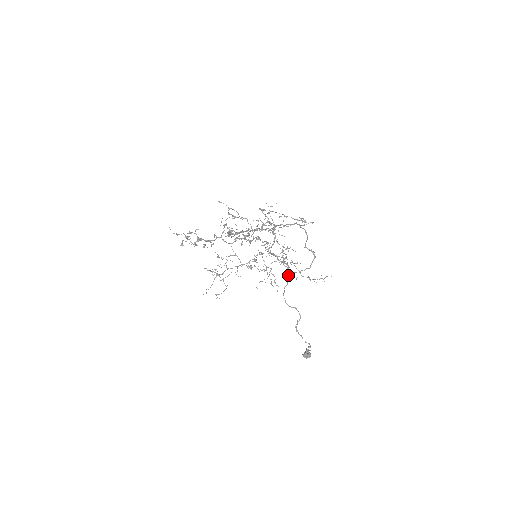
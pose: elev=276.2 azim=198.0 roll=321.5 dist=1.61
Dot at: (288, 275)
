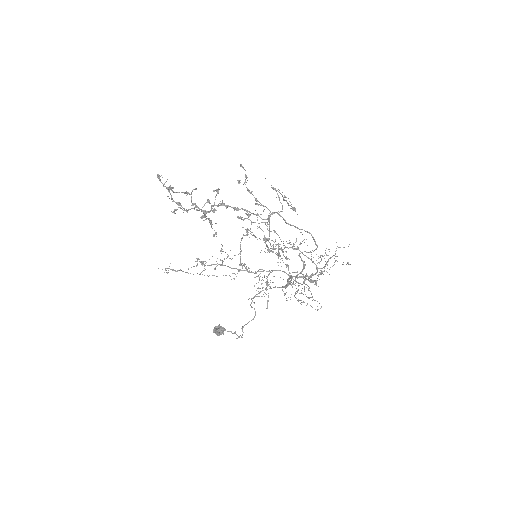
Dot at: occluded
